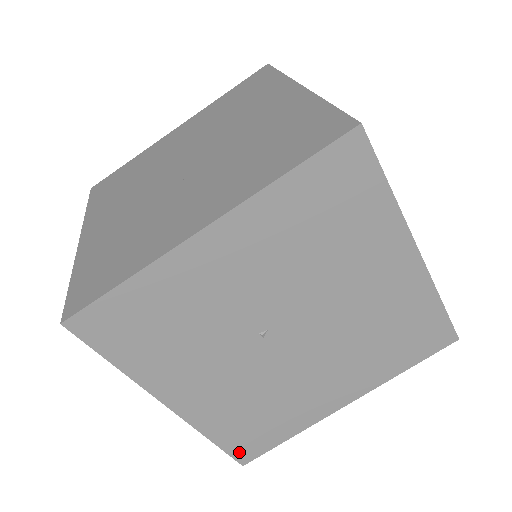
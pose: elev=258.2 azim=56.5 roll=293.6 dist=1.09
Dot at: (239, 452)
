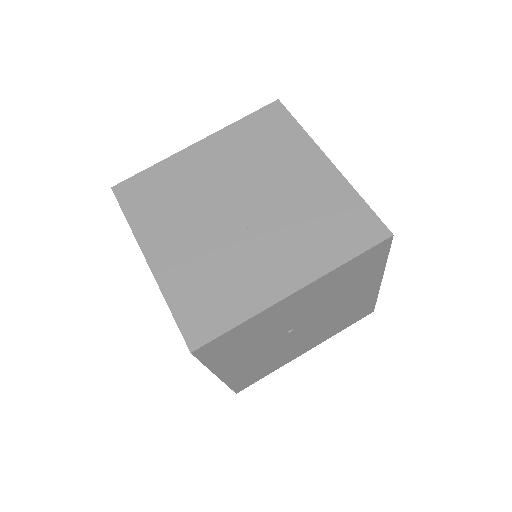
Dot at: (239, 388)
